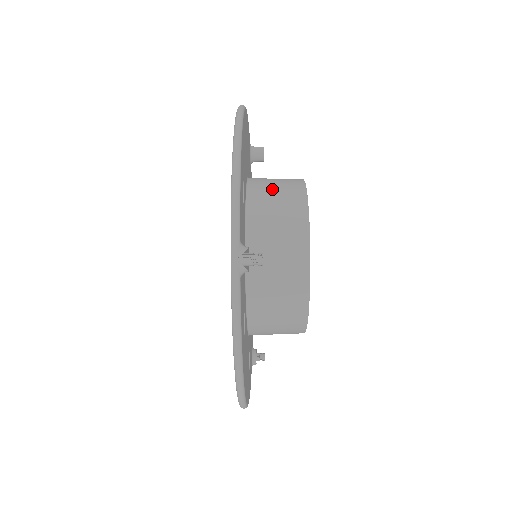
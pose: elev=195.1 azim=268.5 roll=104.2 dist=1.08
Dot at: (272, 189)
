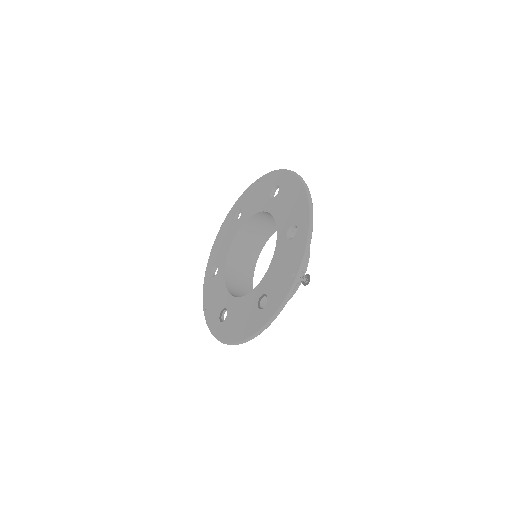
Dot at: (294, 229)
